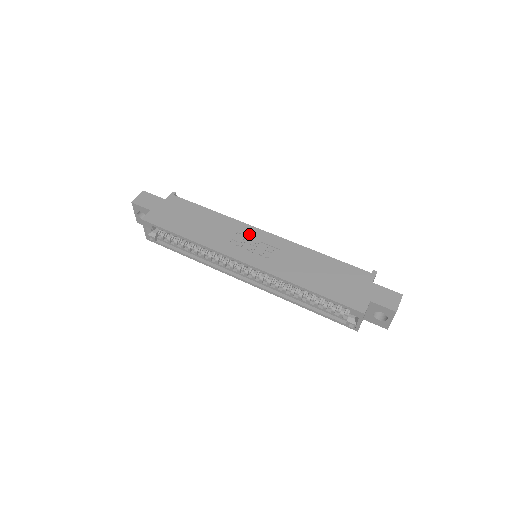
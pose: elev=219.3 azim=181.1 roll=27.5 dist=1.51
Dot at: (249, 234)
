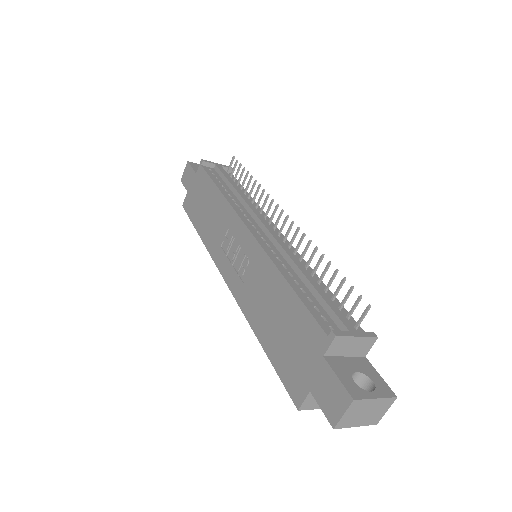
Dot at: (235, 233)
